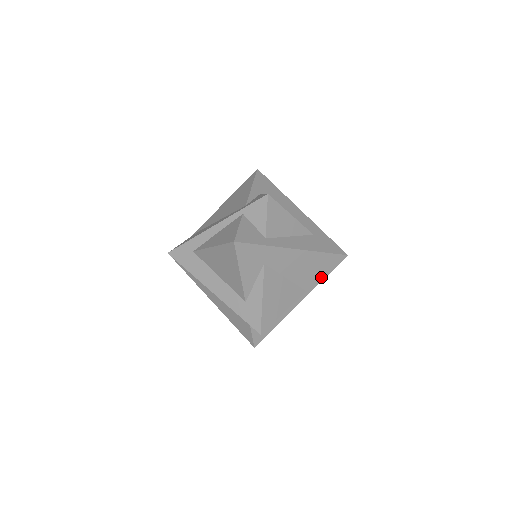
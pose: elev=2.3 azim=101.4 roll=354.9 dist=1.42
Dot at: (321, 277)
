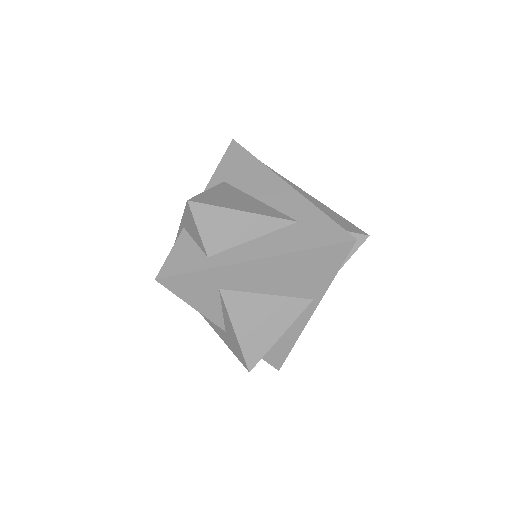
Dot at: (327, 278)
